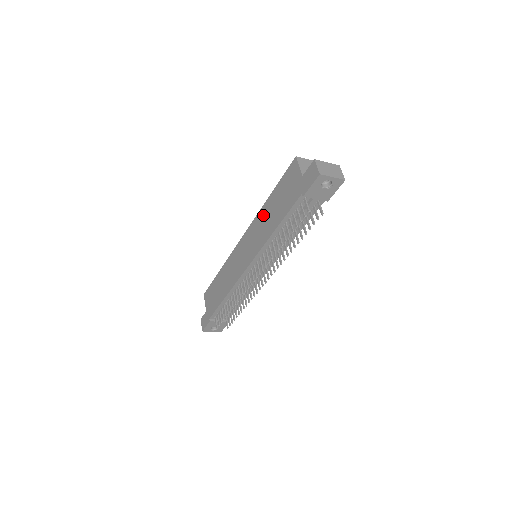
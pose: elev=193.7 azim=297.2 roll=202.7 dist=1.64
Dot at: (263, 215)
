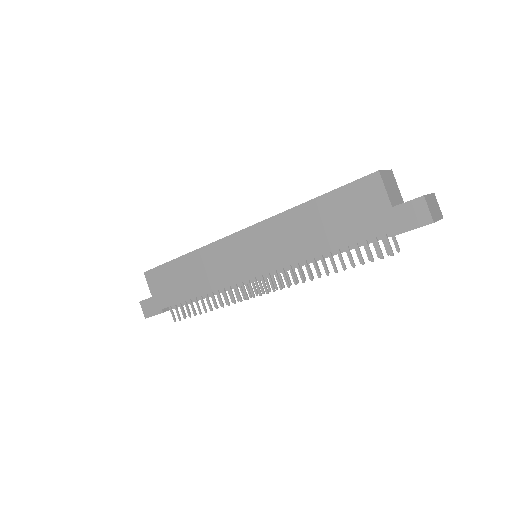
Dot at: (292, 222)
